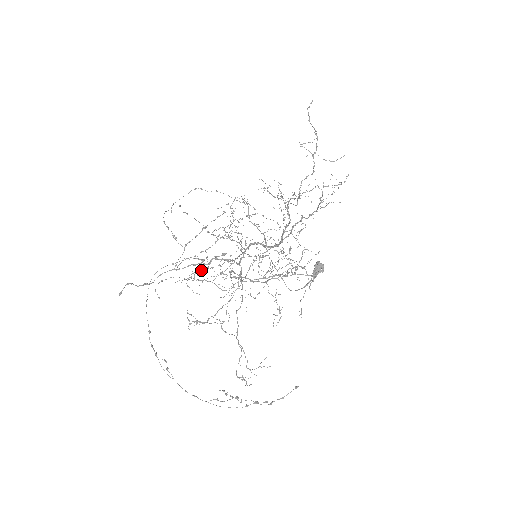
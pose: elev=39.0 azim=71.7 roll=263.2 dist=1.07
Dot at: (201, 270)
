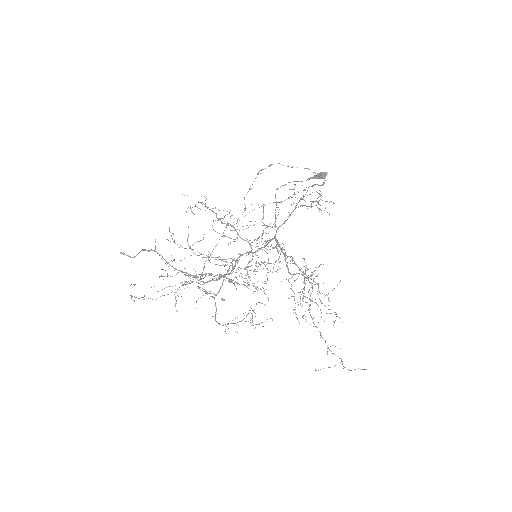
Dot at: occluded
